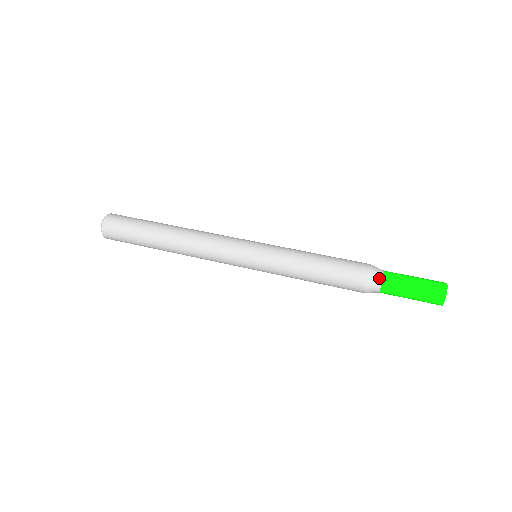
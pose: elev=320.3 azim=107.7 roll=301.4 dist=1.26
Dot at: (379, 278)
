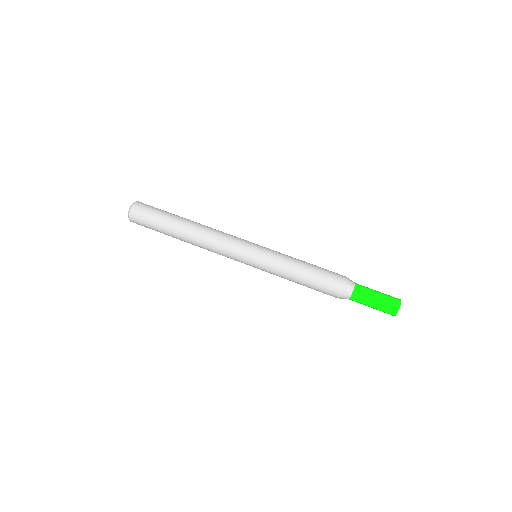
Dot at: (350, 291)
